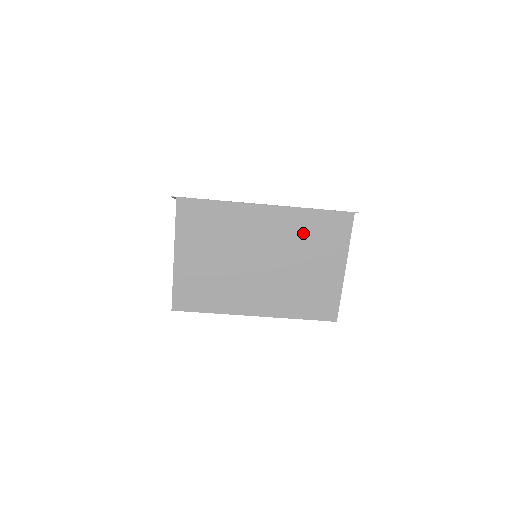
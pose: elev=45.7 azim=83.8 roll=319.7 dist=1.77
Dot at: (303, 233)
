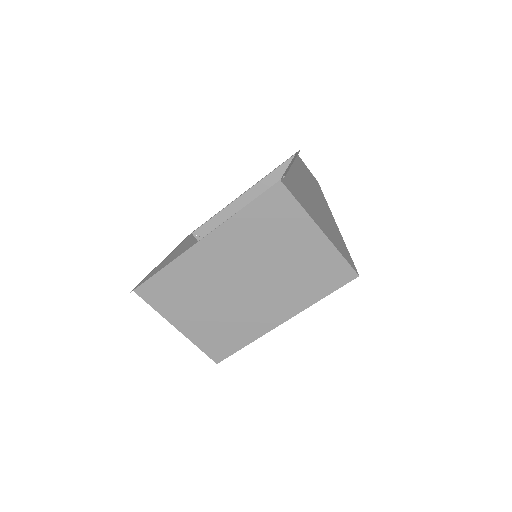
Dot at: (254, 235)
